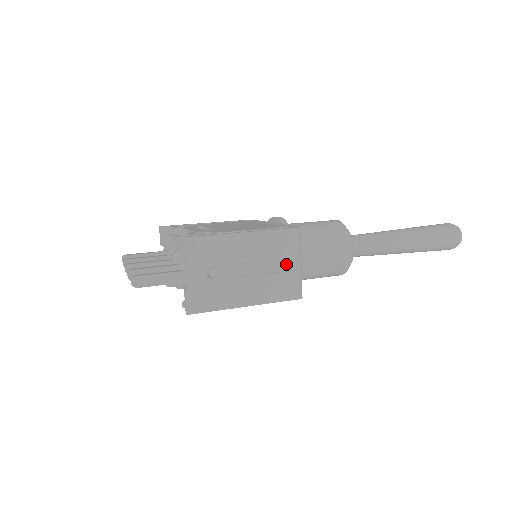
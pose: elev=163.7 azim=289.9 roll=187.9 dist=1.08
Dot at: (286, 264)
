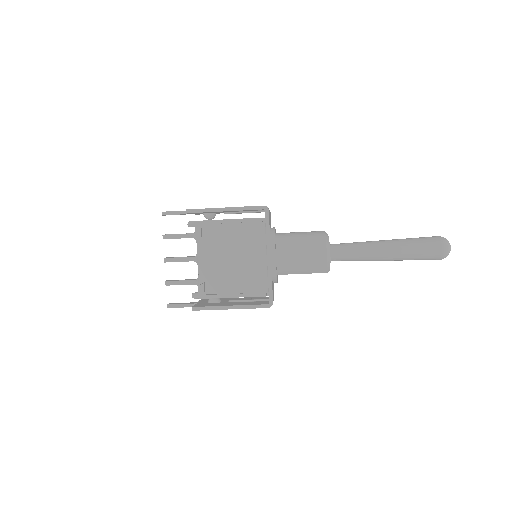
Dot at: occluded
